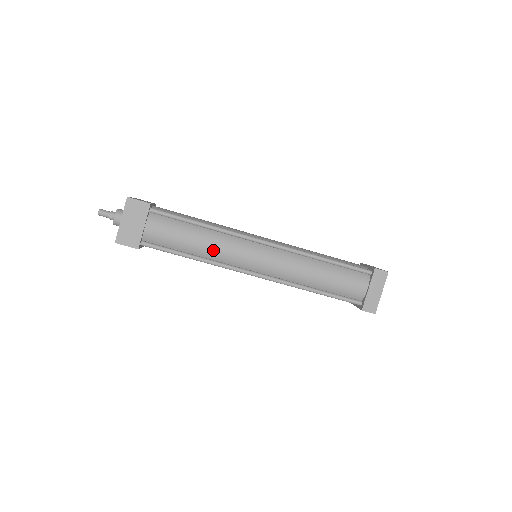
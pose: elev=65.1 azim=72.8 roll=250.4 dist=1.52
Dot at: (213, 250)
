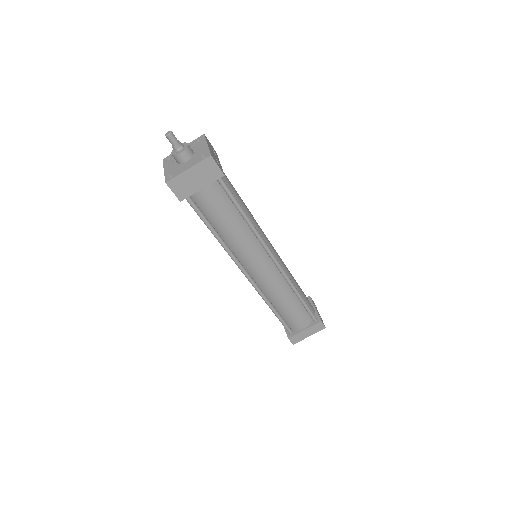
Dot at: (236, 241)
